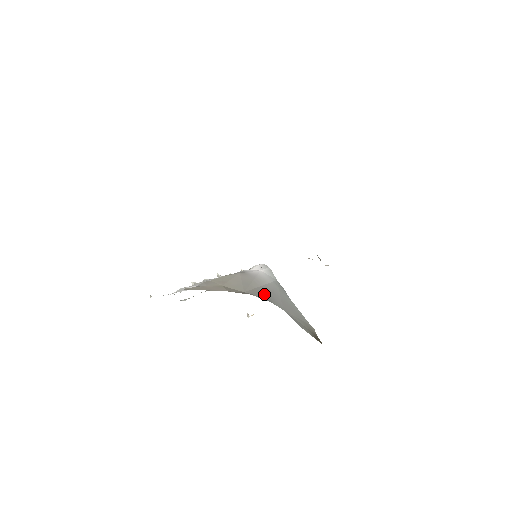
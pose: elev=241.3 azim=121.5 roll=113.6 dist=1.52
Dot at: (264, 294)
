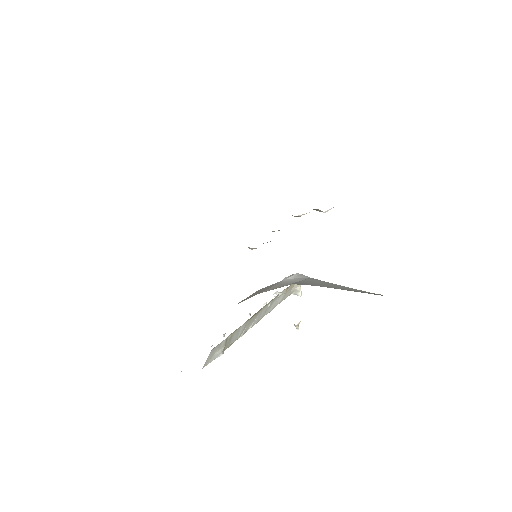
Dot at: occluded
